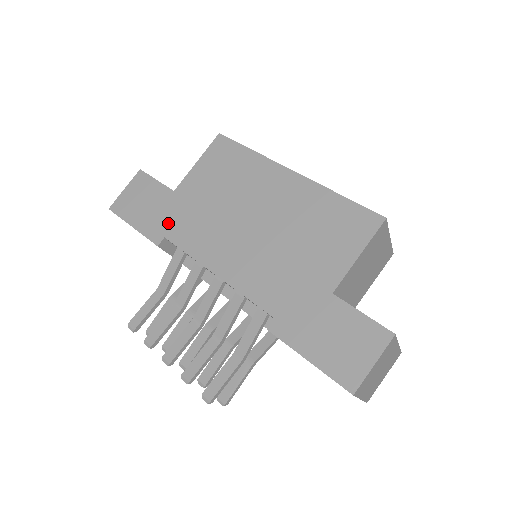
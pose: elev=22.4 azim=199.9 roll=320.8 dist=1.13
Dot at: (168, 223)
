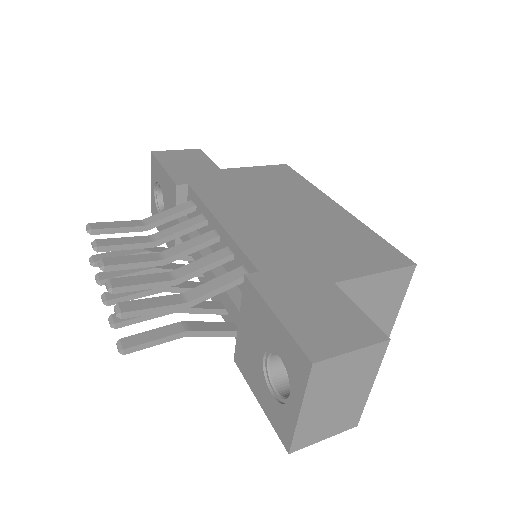
Dot at: (199, 179)
